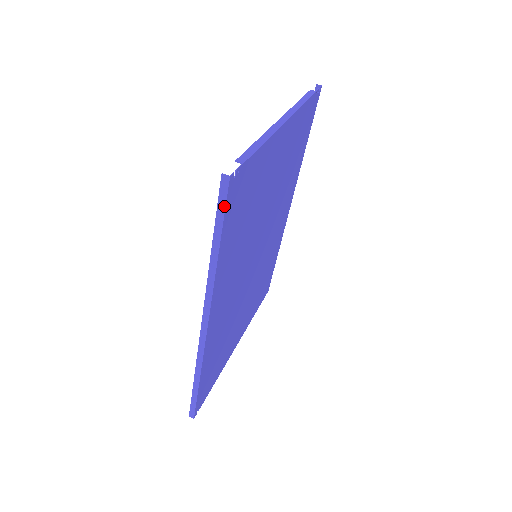
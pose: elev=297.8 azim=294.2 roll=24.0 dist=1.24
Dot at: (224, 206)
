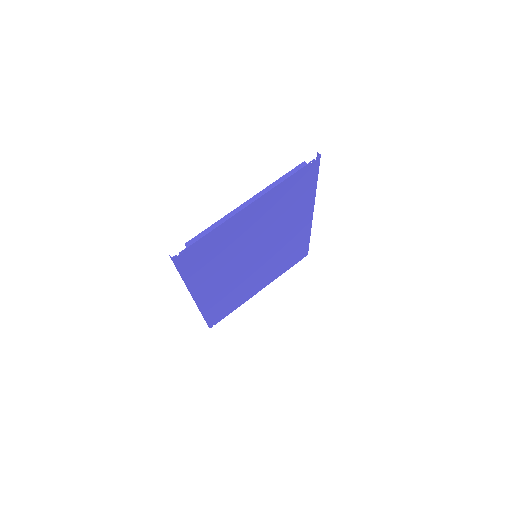
Dot at: (176, 266)
